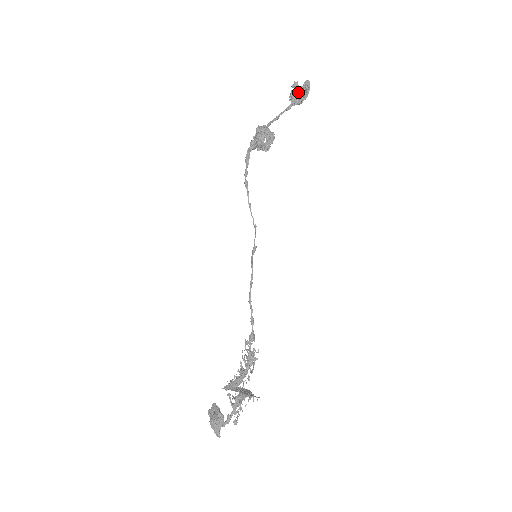
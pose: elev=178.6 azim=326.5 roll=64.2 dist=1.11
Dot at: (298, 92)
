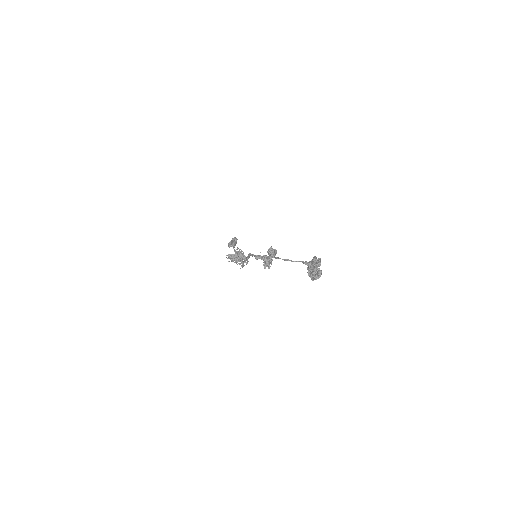
Dot at: (310, 270)
